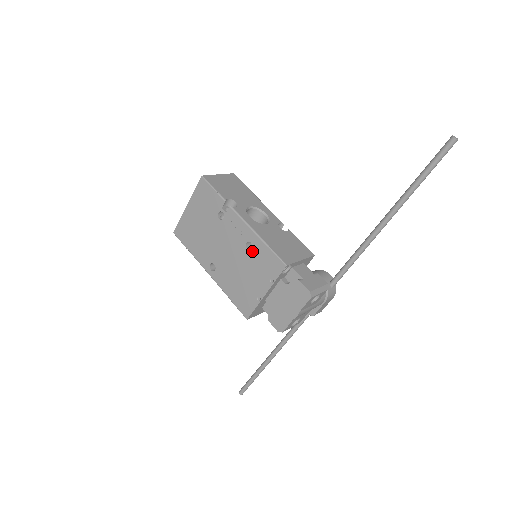
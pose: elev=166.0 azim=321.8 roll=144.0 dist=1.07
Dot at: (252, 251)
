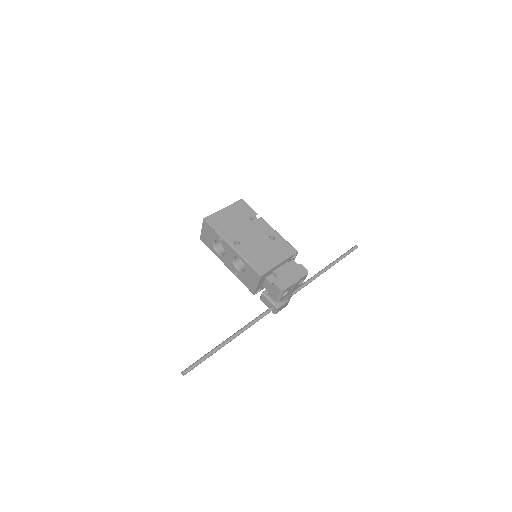
Dot at: (274, 240)
